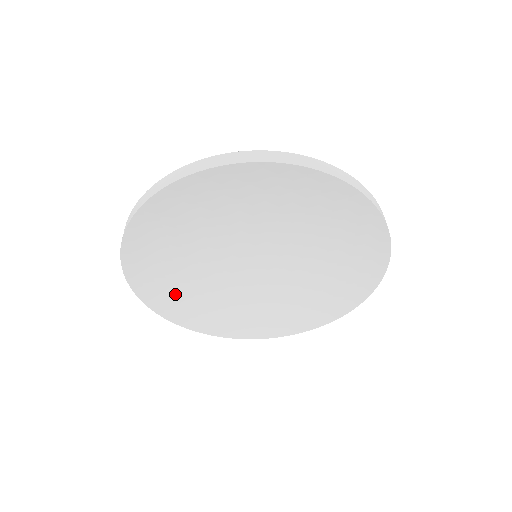
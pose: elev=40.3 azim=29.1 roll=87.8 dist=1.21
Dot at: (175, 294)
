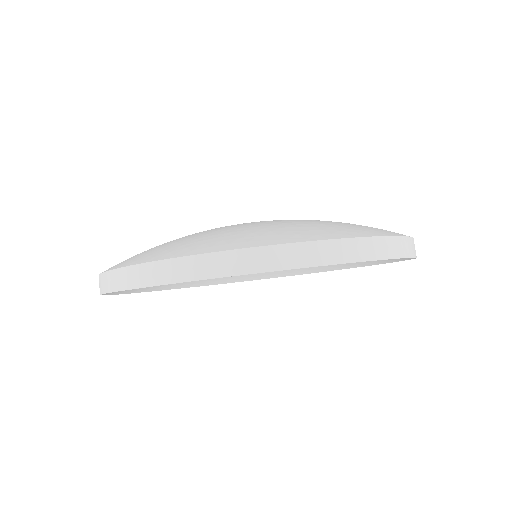
Dot at: occluded
